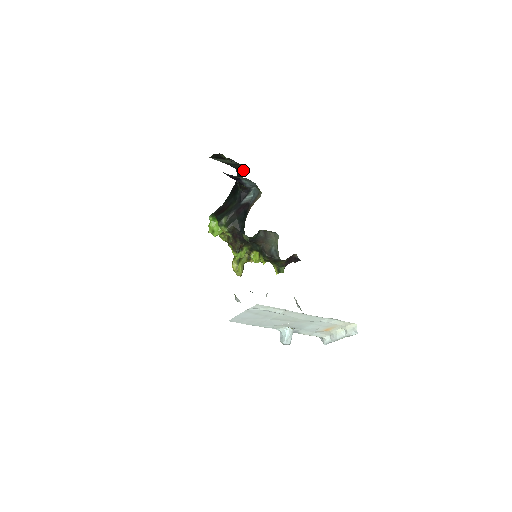
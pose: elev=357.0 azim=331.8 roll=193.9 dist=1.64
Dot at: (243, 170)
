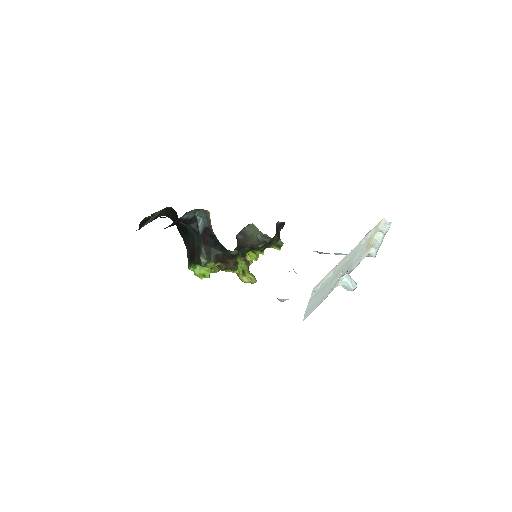
Dot at: (171, 210)
